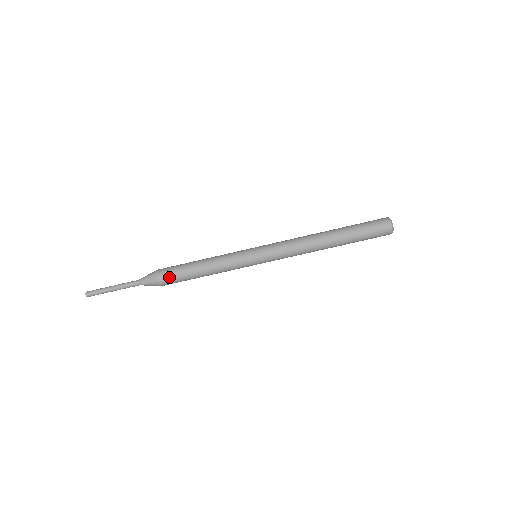
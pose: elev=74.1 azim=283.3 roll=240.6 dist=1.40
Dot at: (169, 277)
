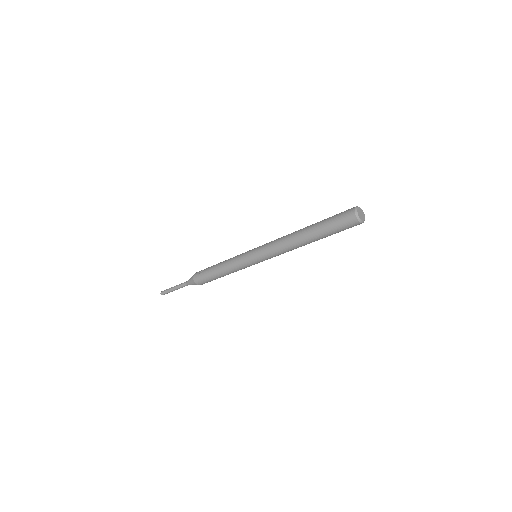
Dot at: (200, 278)
